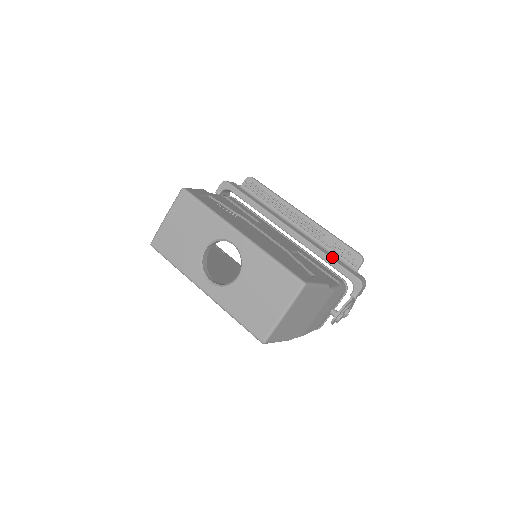
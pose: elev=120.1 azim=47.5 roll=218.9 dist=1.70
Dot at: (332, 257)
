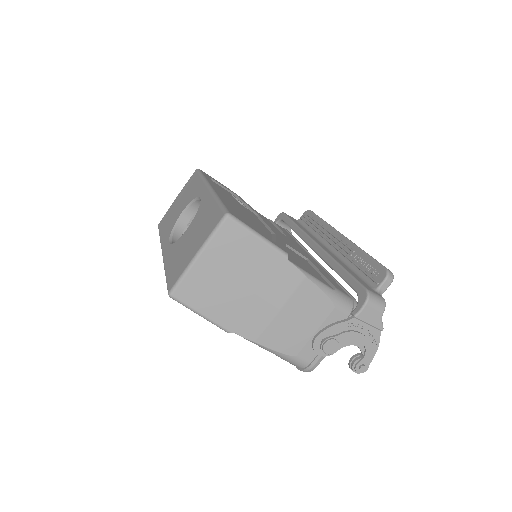
Dot at: (348, 270)
